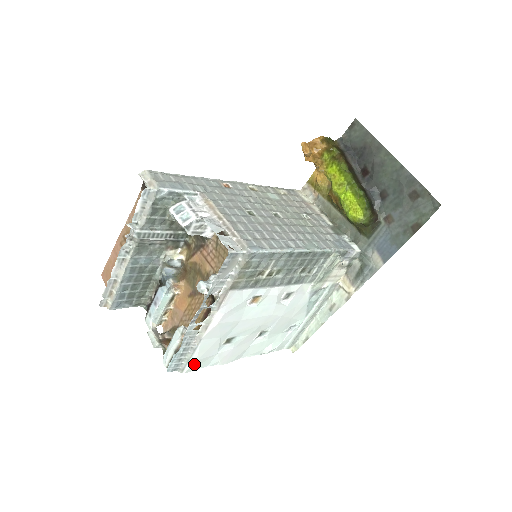
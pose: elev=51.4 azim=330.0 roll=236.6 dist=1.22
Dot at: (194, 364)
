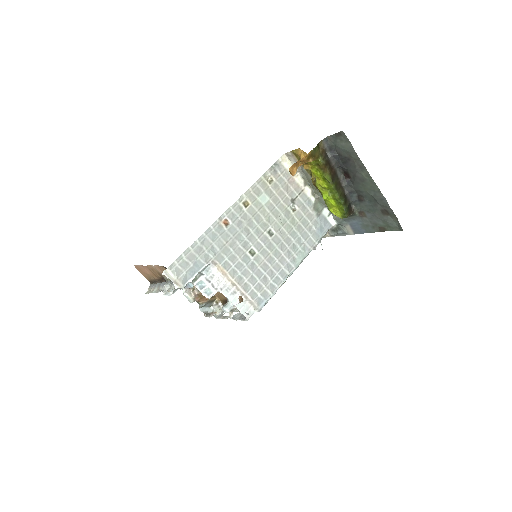
Dot at: occluded
